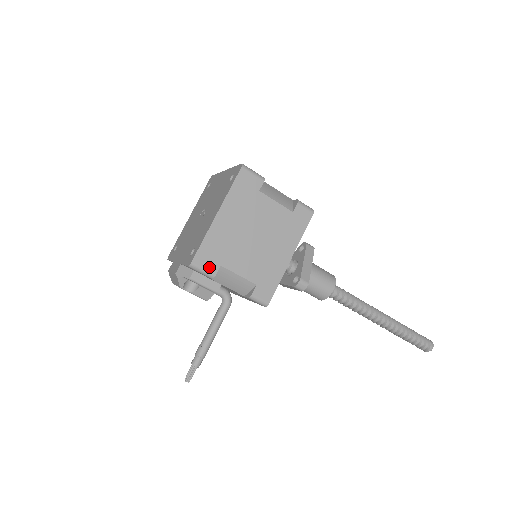
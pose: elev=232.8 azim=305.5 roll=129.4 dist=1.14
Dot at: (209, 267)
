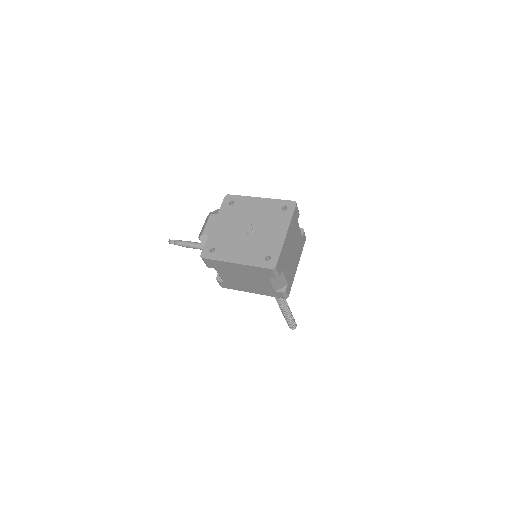
Dot at: (209, 265)
